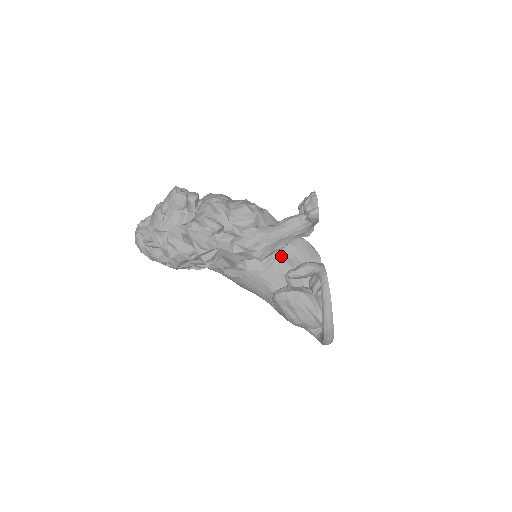
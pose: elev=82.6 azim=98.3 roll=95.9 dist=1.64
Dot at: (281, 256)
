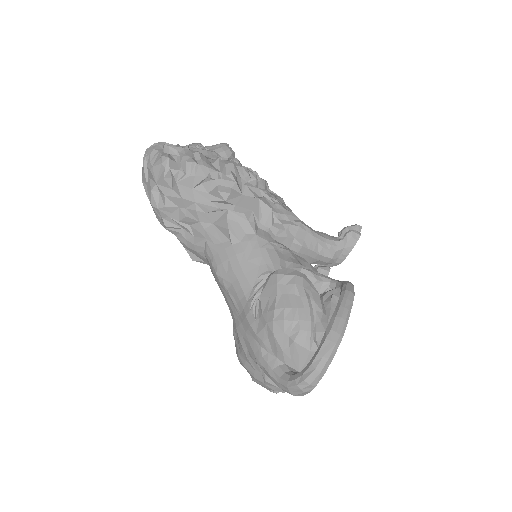
Dot at: (295, 256)
